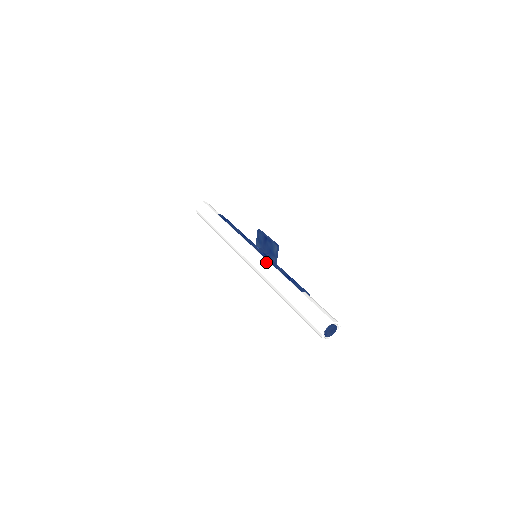
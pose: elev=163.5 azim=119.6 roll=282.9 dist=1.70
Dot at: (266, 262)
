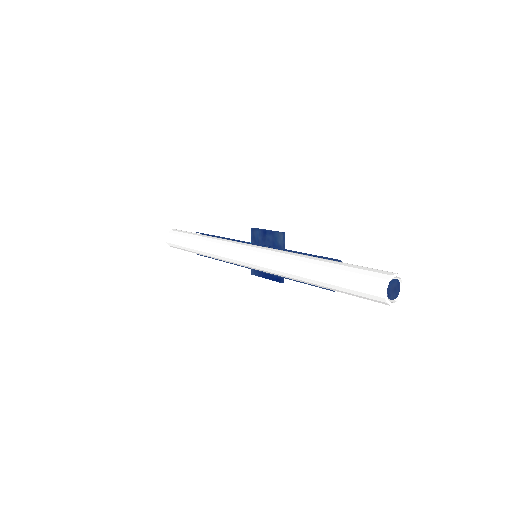
Dot at: (274, 250)
